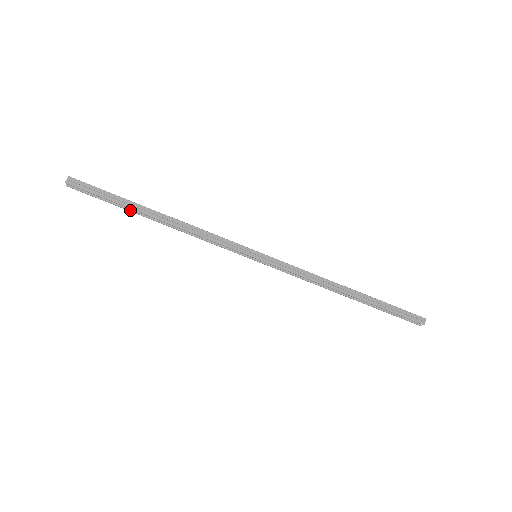
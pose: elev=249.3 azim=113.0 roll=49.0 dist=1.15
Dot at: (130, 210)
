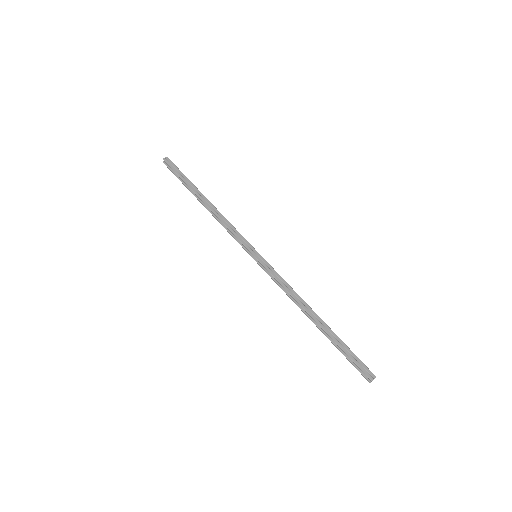
Dot at: (190, 190)
